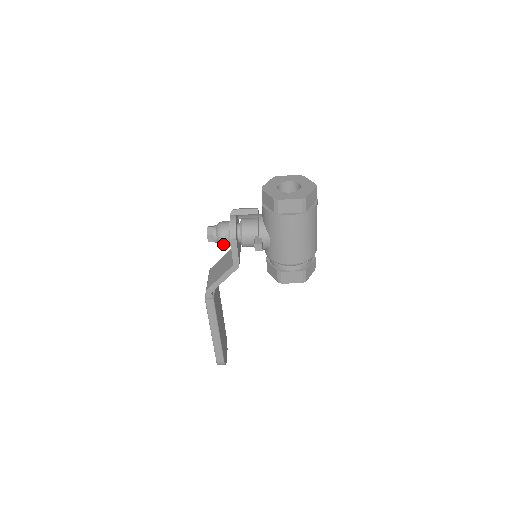
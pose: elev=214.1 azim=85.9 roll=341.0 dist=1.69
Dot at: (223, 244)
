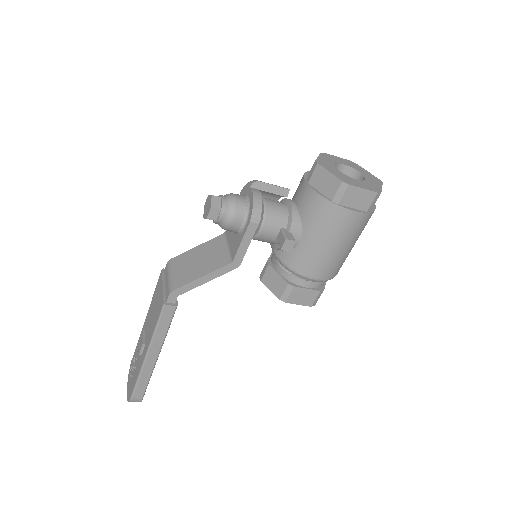
Dot at: (229, 227)
